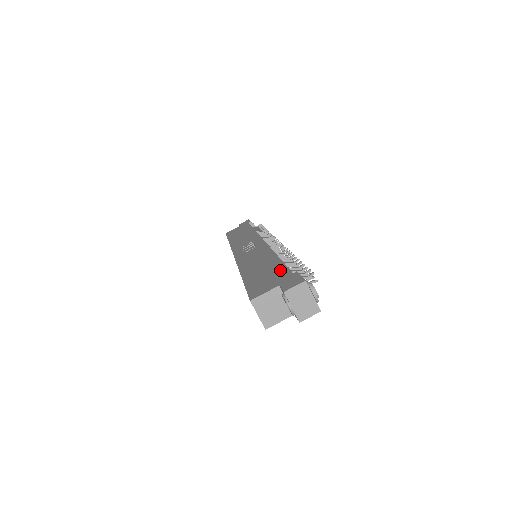
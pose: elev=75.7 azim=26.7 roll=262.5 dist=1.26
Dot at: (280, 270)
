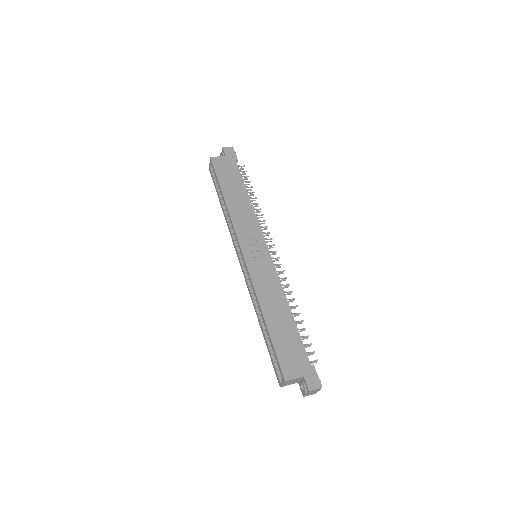
Dot at: (300, 348)
